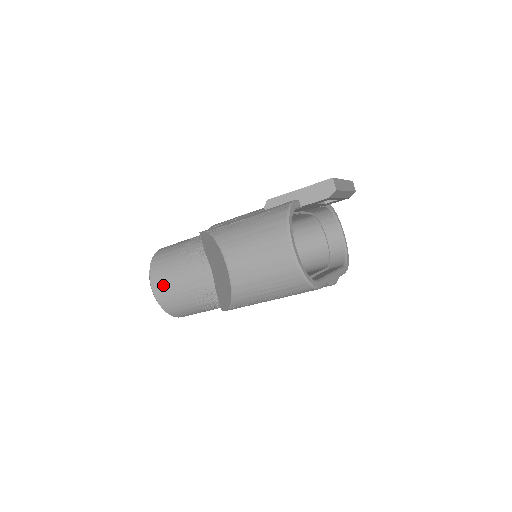
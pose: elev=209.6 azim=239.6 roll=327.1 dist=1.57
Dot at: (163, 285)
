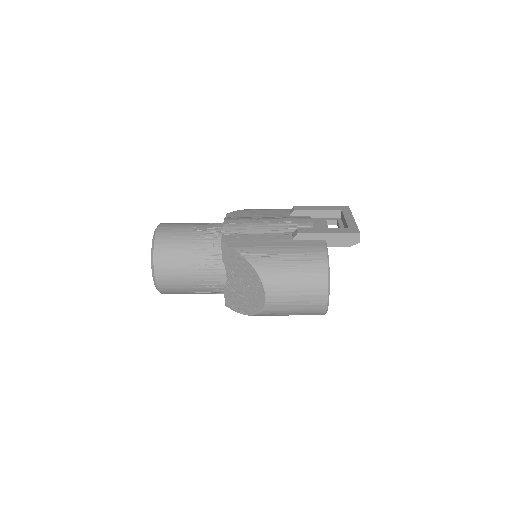
Dot at: (169, 277)
